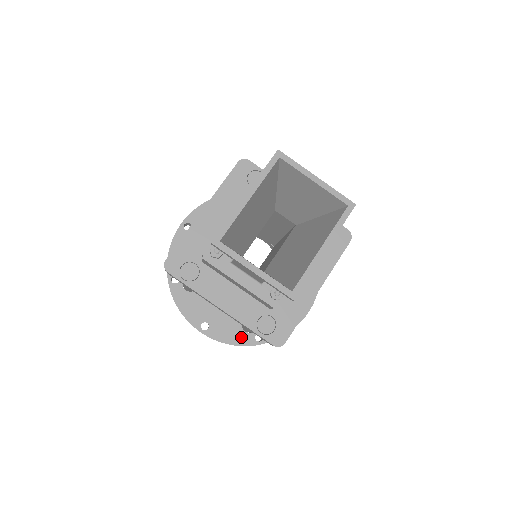
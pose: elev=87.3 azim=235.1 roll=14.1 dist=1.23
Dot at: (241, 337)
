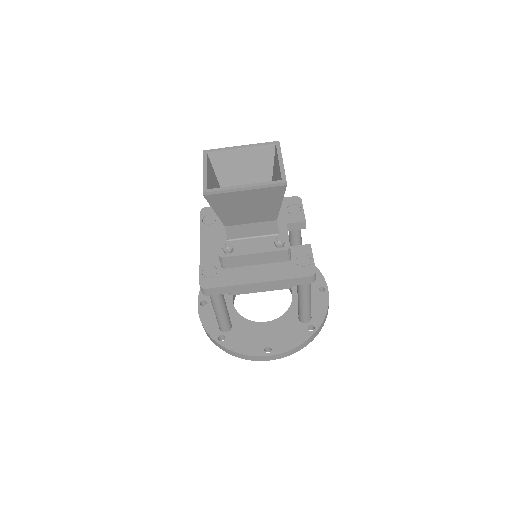
Dot at: (213, 327)
